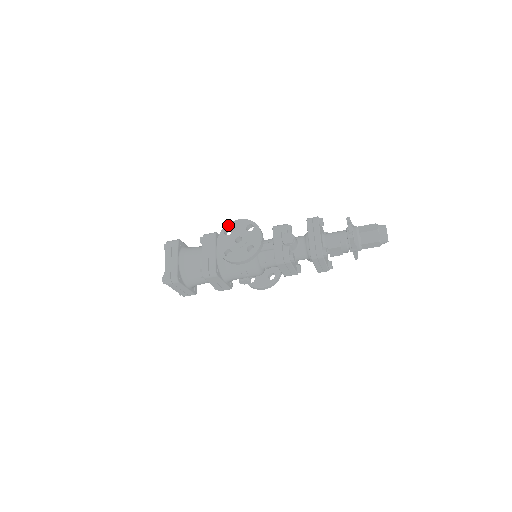
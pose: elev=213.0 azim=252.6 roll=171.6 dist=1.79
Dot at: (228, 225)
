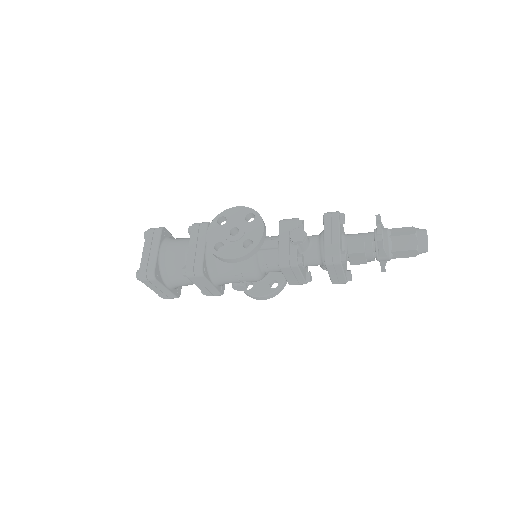
Dot at: (223, 212)
